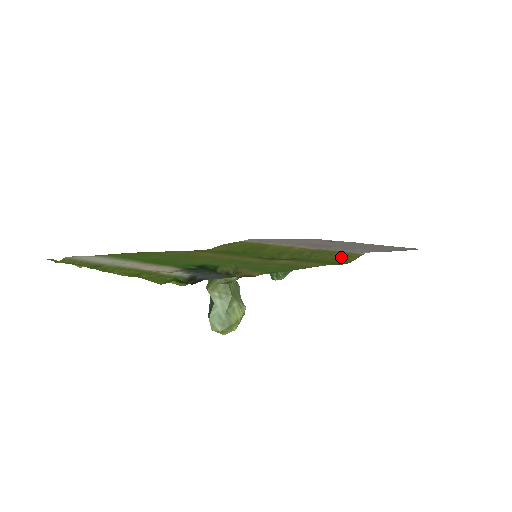
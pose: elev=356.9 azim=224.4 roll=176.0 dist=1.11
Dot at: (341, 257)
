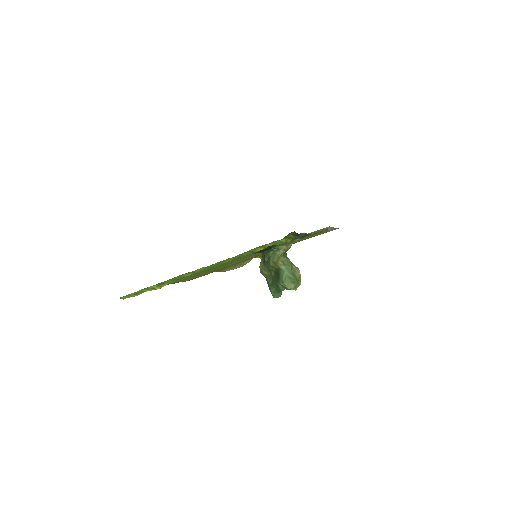
Dot at: occluded
